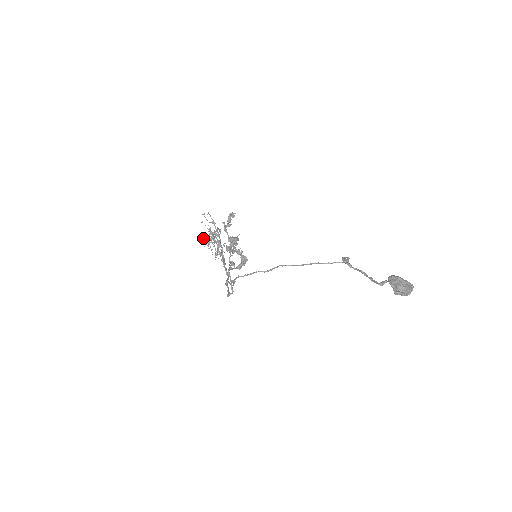
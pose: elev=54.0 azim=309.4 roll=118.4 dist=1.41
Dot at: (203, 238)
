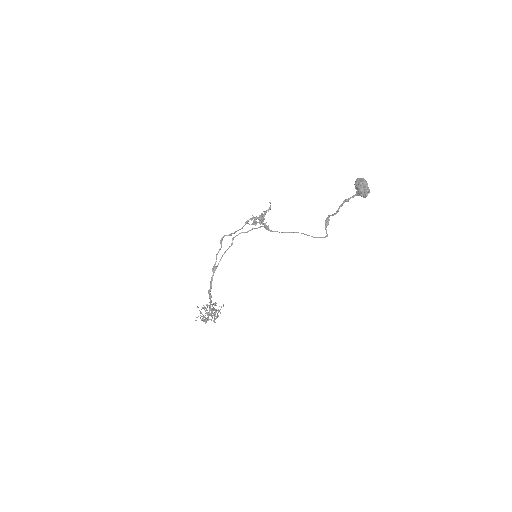
Dot at: occluded
